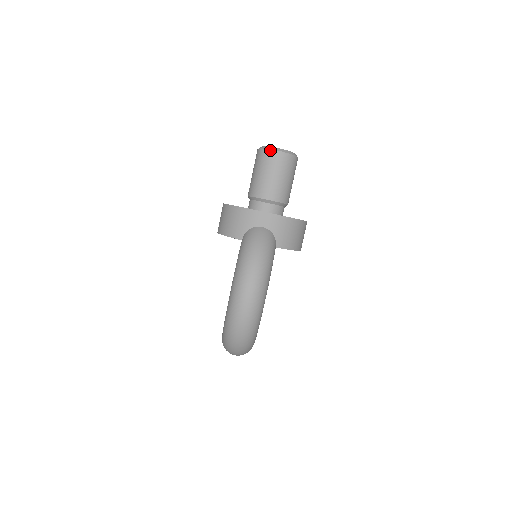
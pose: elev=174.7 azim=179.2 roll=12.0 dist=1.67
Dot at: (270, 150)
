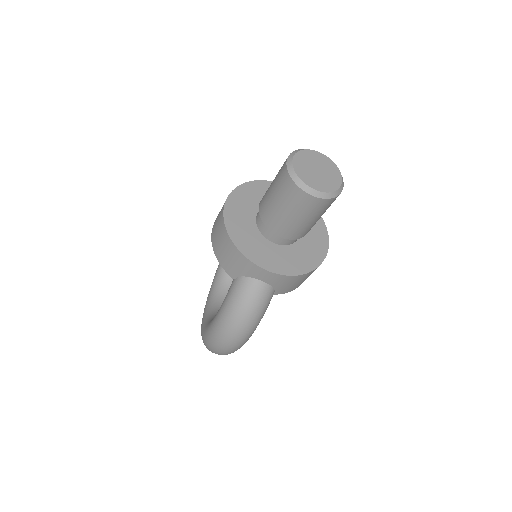
Dot at: (300, 189)
